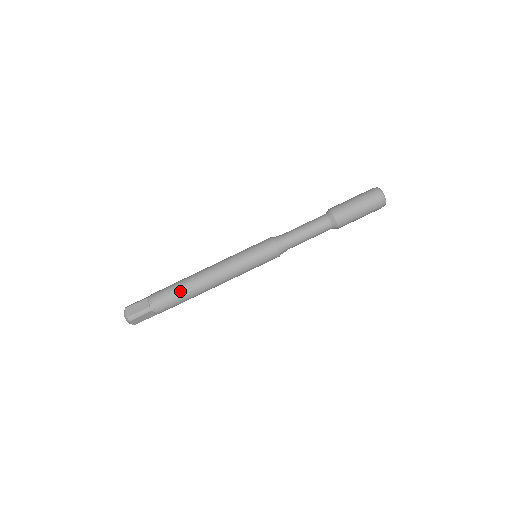
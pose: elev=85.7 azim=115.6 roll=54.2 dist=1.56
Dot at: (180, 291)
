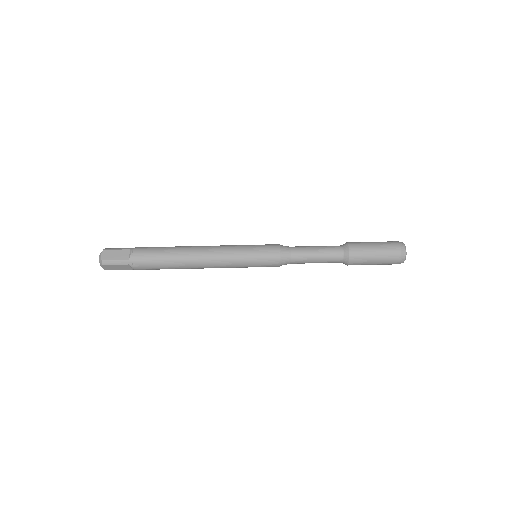
Dot at: (166, 258)
